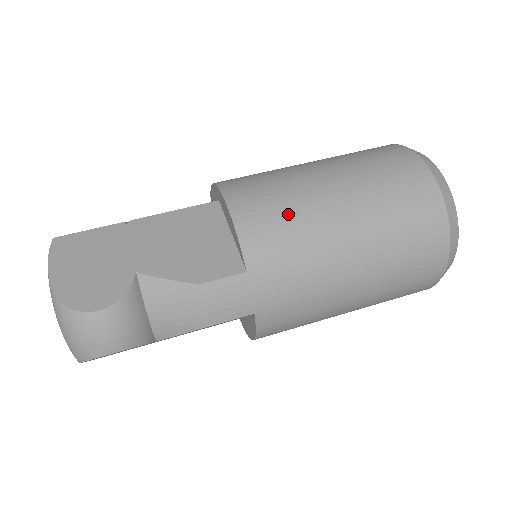
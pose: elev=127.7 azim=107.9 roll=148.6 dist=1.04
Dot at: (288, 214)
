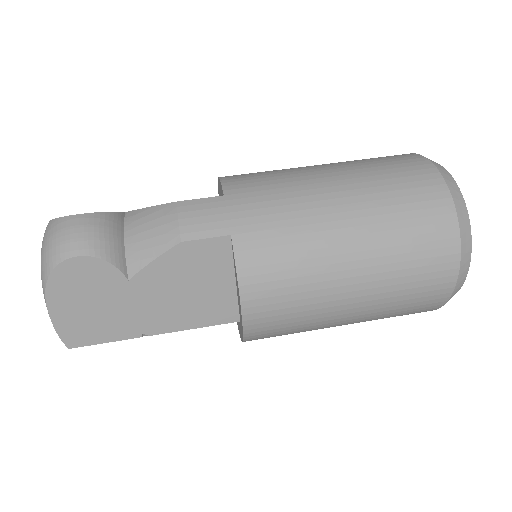
Dot at: (270, 172)
